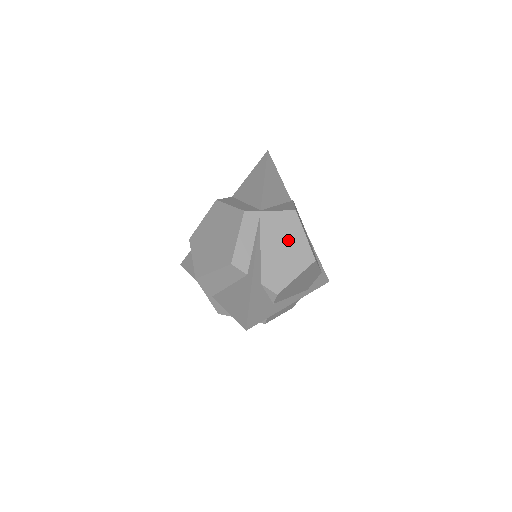
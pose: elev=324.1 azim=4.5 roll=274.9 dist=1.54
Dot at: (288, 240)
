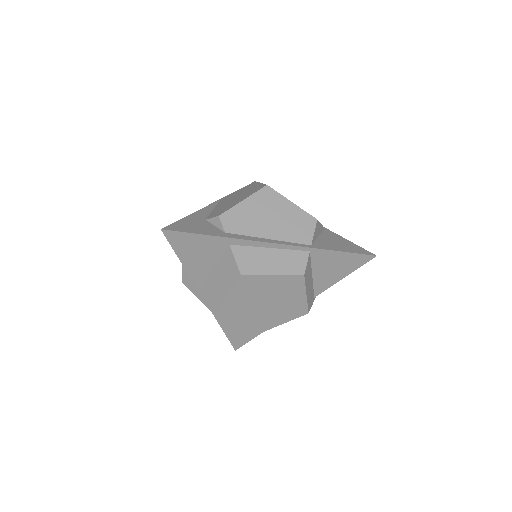
Dot at: (242, 193)
